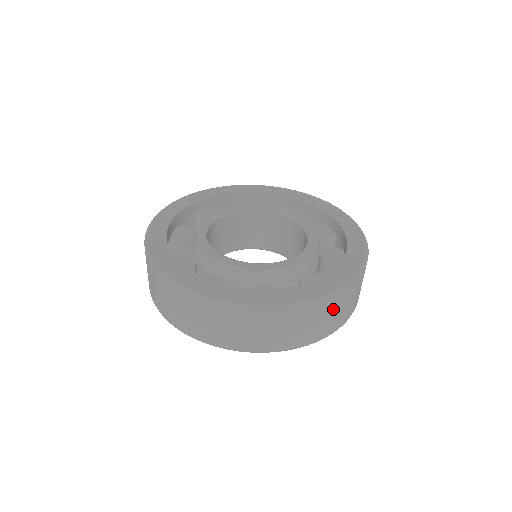
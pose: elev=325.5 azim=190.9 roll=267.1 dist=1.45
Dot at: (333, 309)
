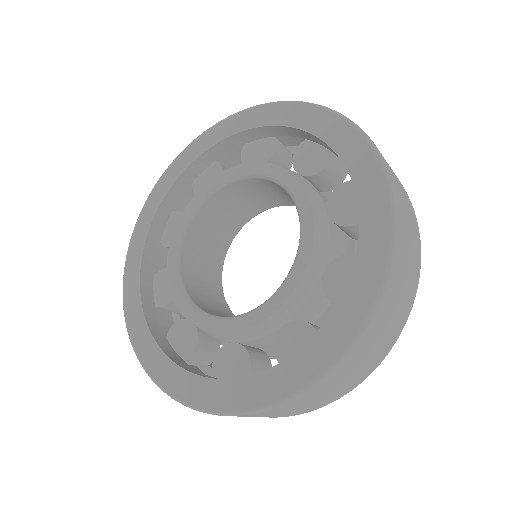
Dot at: (388, 314)
